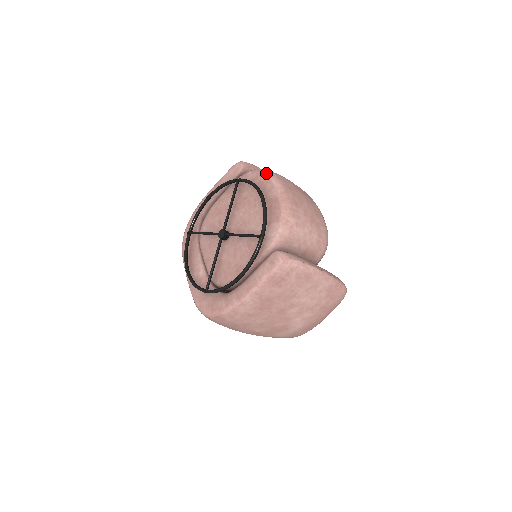
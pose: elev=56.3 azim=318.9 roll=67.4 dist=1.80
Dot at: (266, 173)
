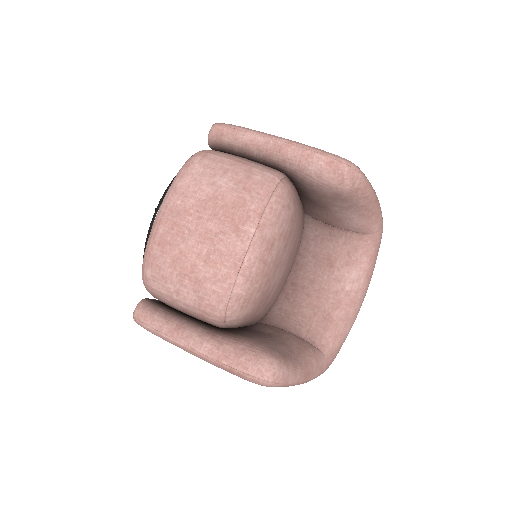
Dot at: (177, 173)
